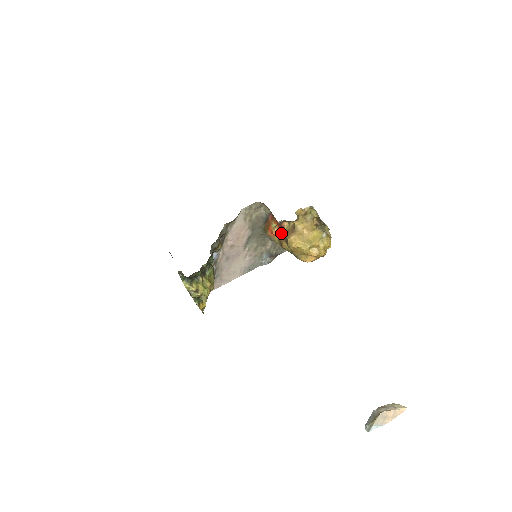
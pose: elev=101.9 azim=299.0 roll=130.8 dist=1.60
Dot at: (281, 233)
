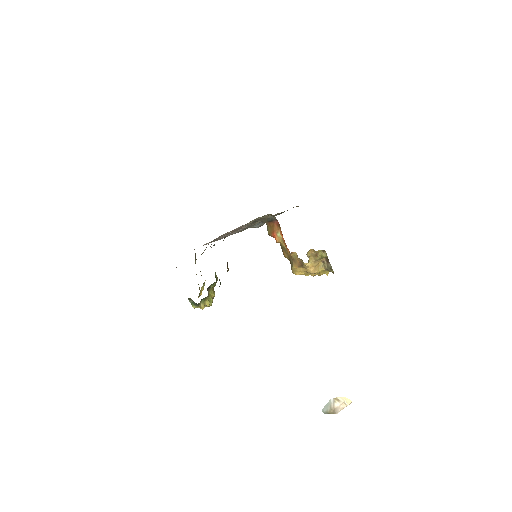
Dot at: (286, 248)
